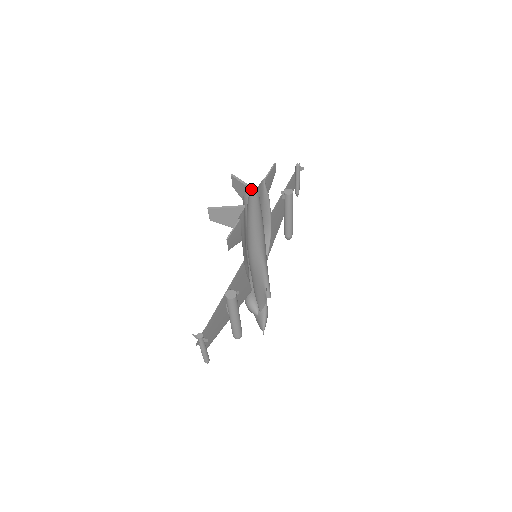
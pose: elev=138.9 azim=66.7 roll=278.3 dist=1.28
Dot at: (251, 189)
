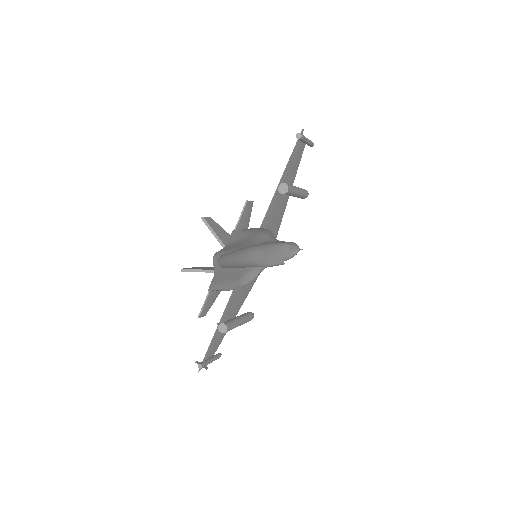
Dot at: (221, 245)
